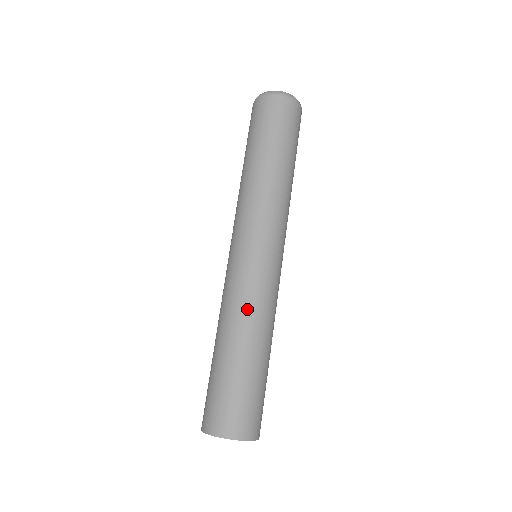
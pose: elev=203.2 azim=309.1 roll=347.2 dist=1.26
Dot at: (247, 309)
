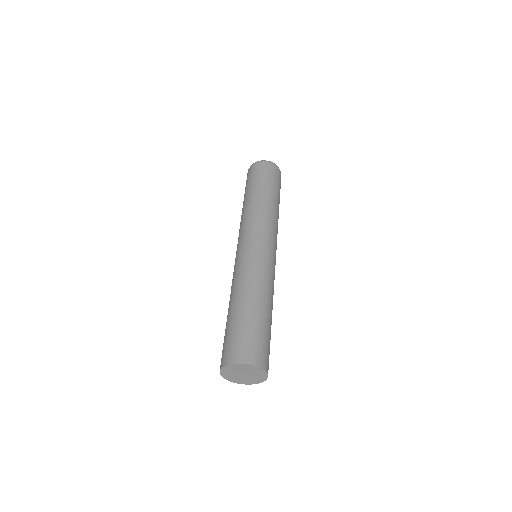
Dot at: (270, 285)
